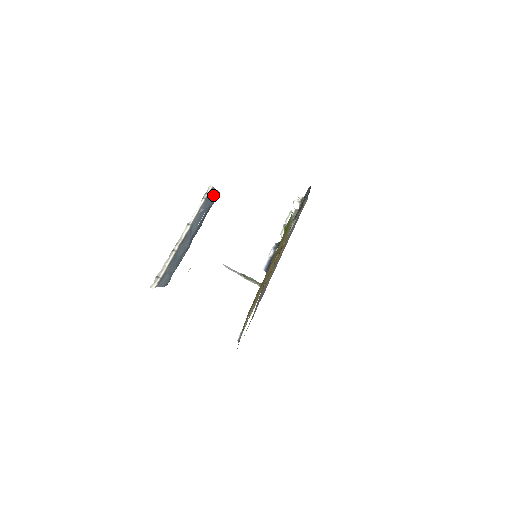
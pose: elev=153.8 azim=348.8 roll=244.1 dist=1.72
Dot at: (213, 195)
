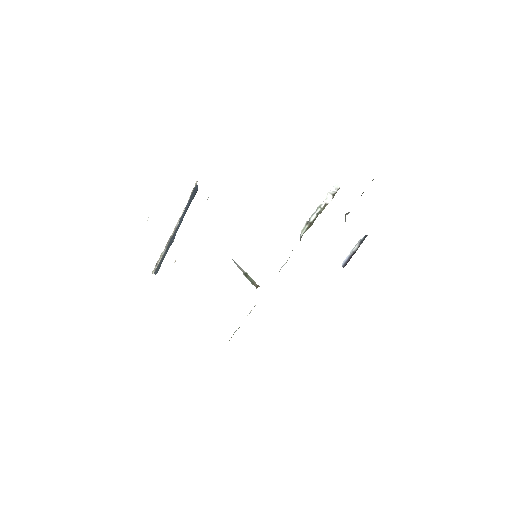
Dot at: (195, 192)
